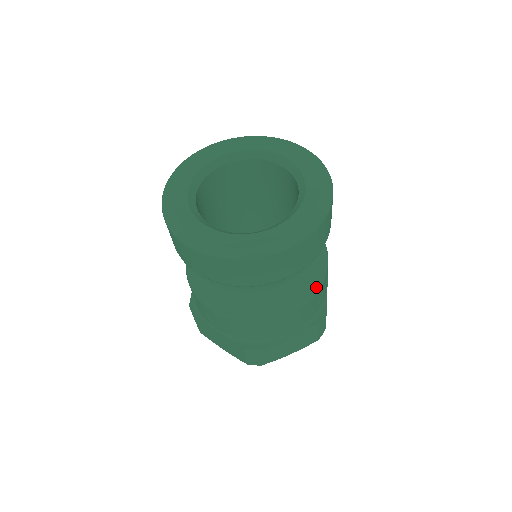
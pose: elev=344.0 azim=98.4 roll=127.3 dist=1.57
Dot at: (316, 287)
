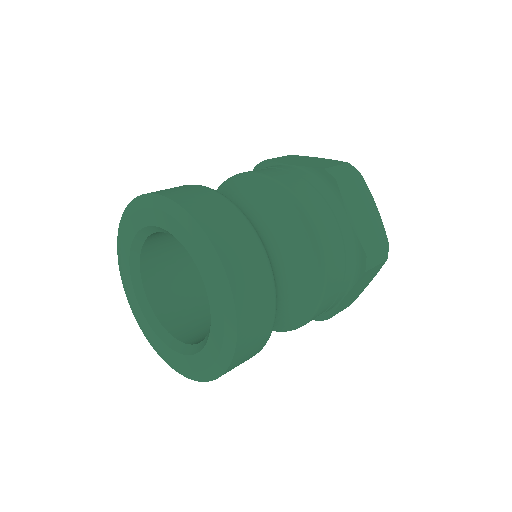
Dot at: (287, 330)
